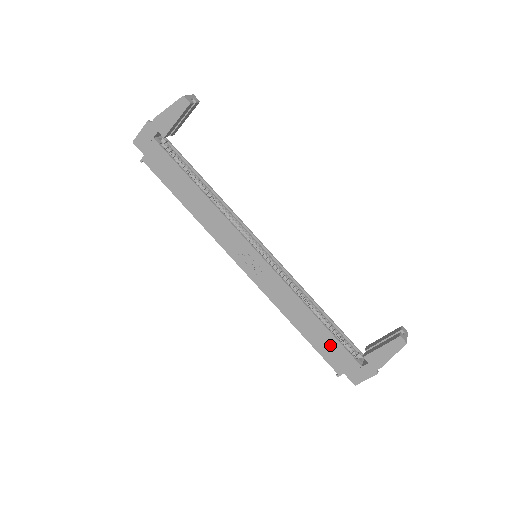
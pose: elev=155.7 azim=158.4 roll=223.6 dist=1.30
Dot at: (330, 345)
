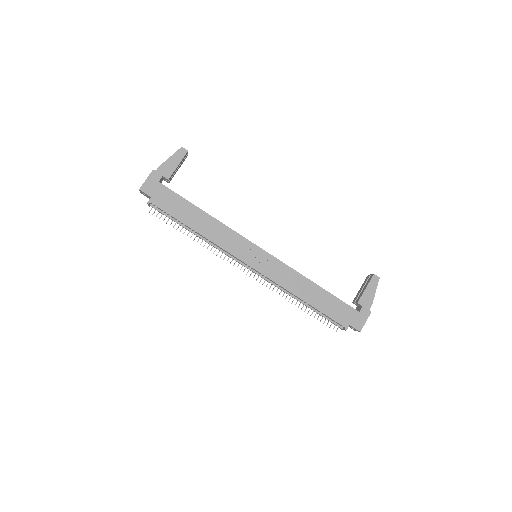
Dot at: (333, 304)
